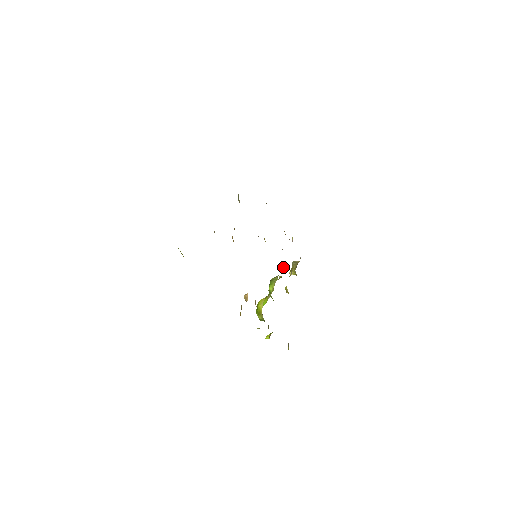
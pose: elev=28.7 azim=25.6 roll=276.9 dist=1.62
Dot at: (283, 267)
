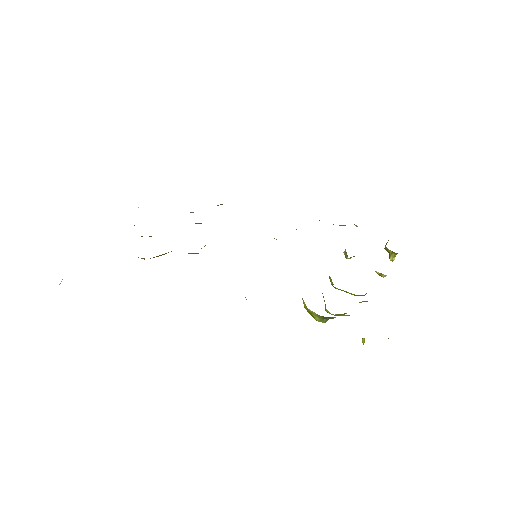
Dot at: (345, 253)
